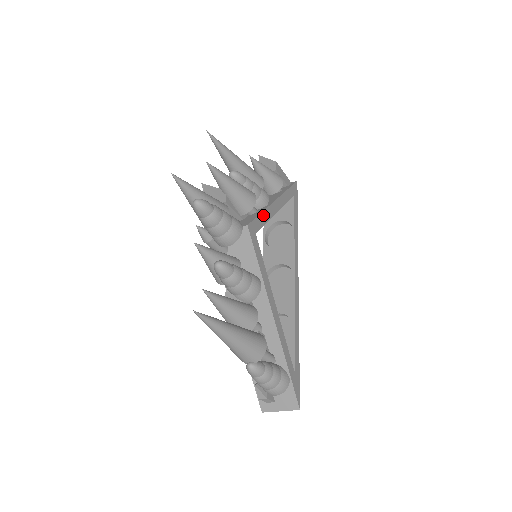
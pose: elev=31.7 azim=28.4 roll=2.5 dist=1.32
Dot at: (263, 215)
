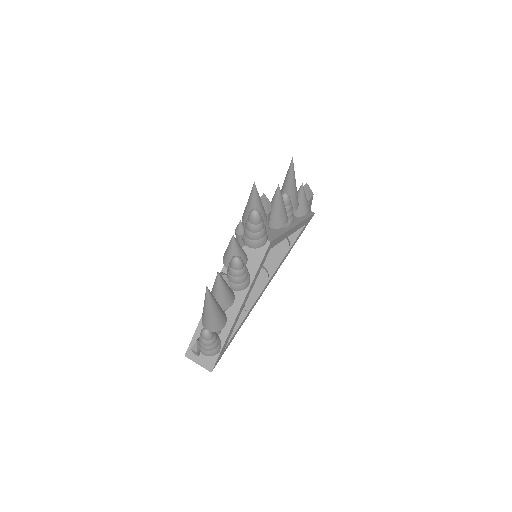
Dot at: (282, 236)
